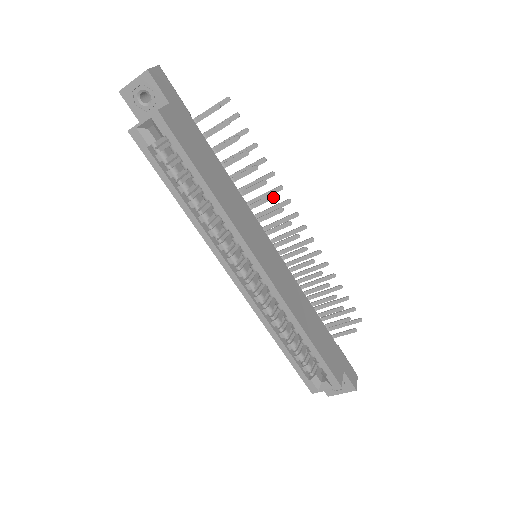
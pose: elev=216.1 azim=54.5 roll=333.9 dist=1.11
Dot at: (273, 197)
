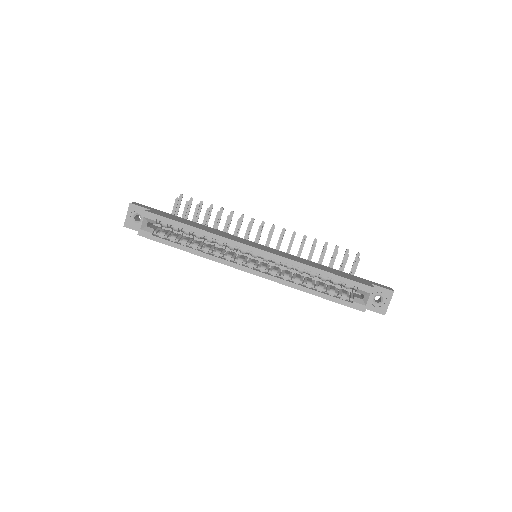
Dot at: (240, 220)
